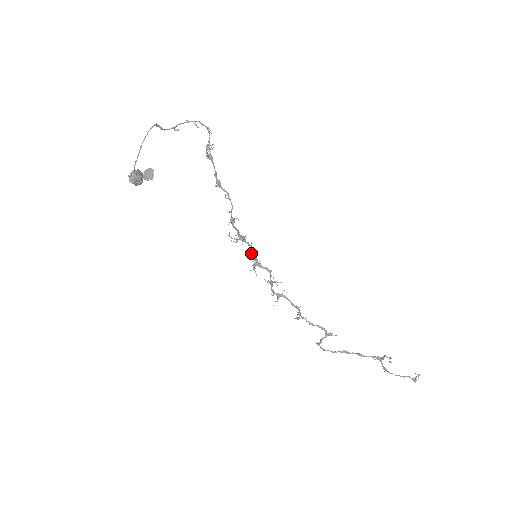
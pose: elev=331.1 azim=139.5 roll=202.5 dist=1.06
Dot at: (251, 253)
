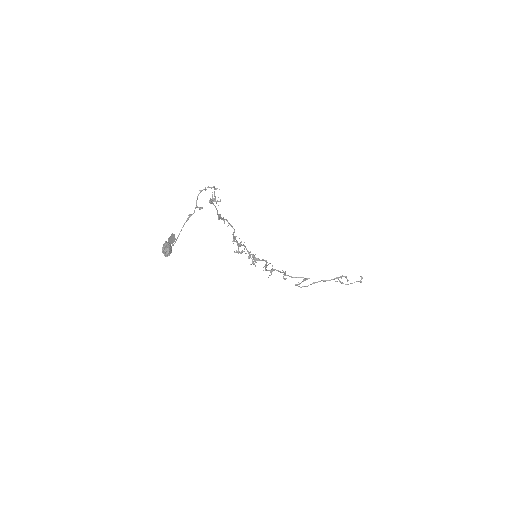
Dot at: (249, 253)
